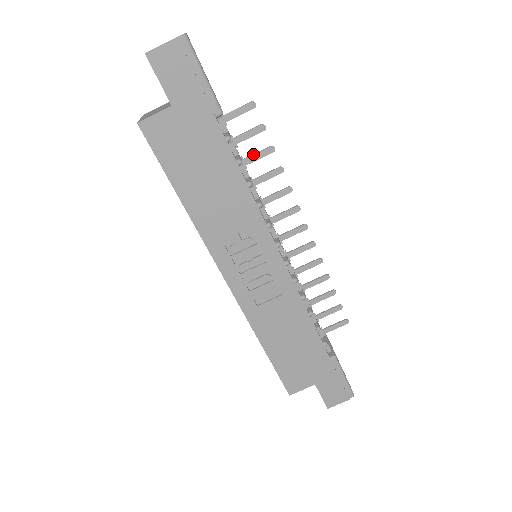
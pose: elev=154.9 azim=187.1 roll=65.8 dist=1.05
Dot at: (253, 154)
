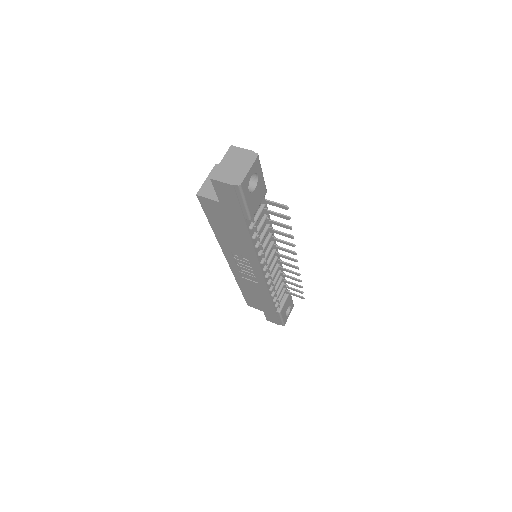
Dot at: (277, 222)
